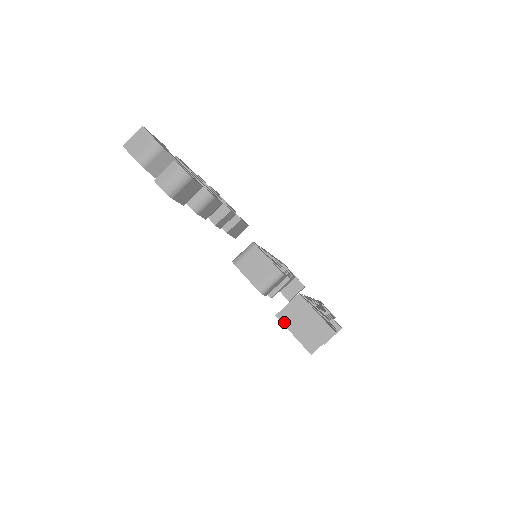
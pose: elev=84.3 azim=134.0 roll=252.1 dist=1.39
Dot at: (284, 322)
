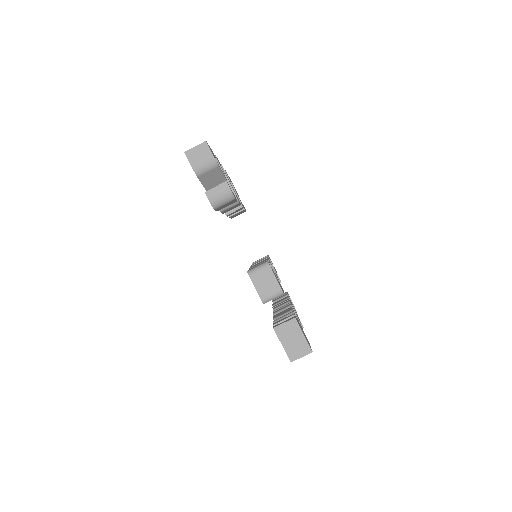
Dot at: (278, 335)
